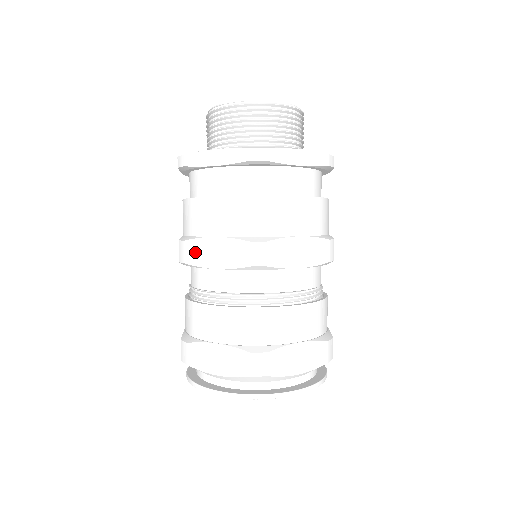
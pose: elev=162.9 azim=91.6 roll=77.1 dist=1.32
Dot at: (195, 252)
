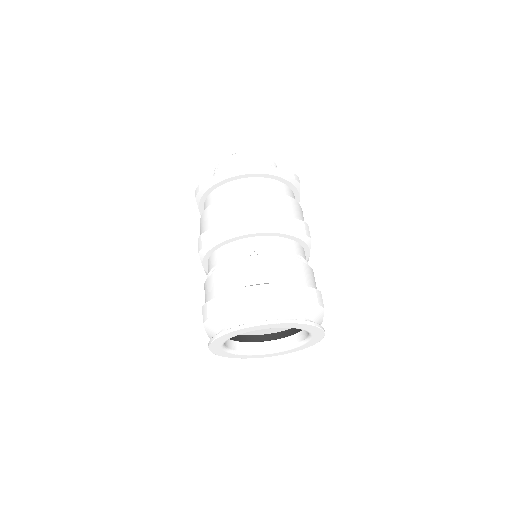
Dot at: (266, 221)
